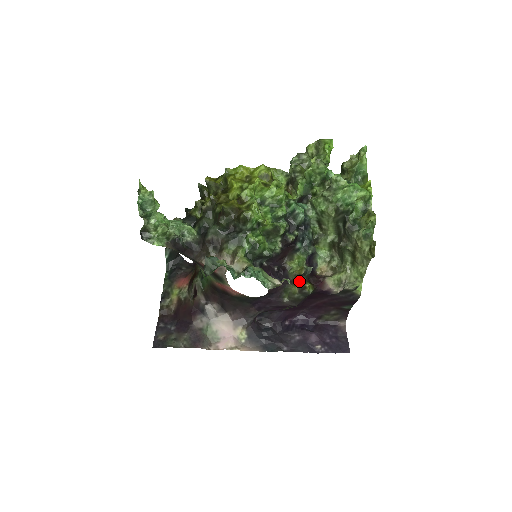
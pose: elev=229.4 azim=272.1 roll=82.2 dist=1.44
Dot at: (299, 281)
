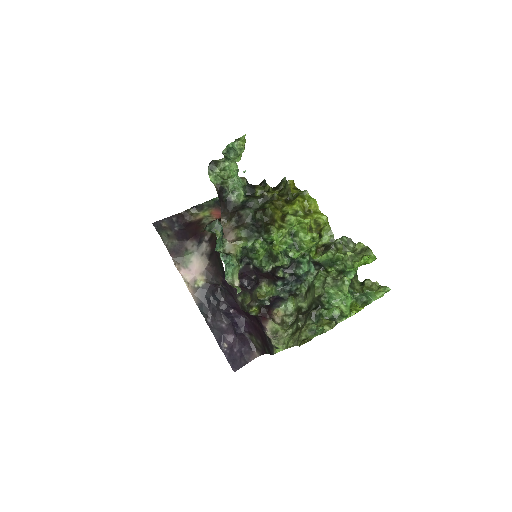
Dot at: (254, 300)
